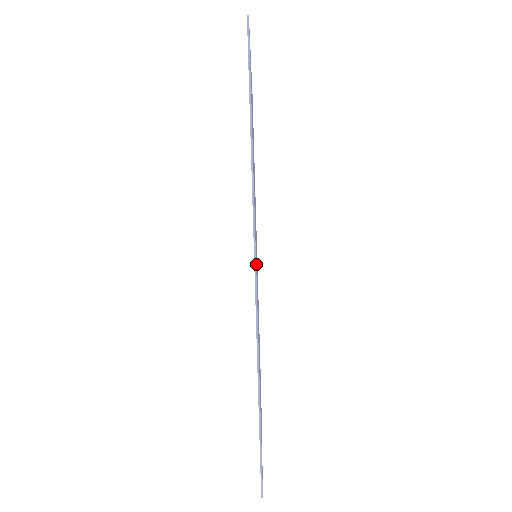
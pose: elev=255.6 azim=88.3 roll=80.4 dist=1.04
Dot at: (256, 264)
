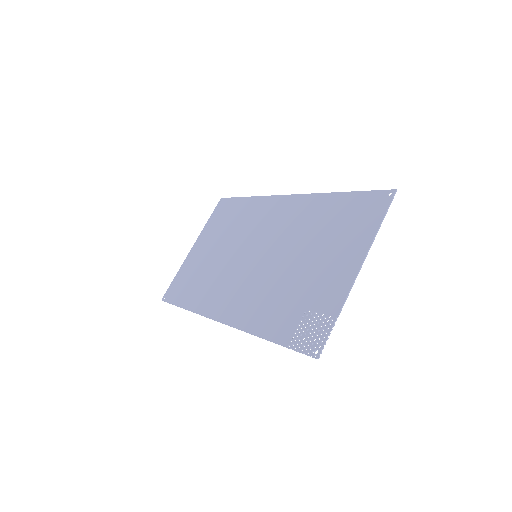
Dot at: (232, 300)
